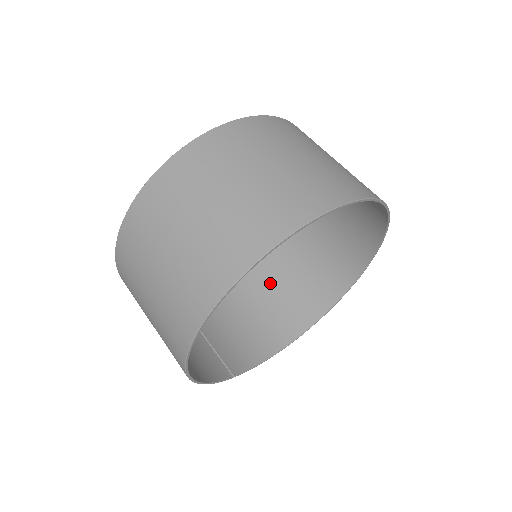
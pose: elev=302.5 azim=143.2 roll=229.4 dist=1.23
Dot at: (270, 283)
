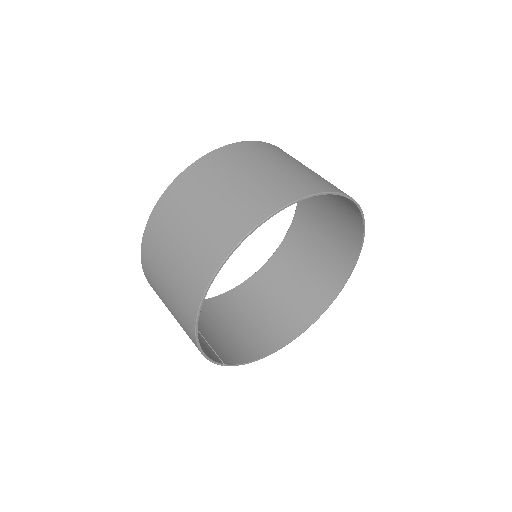
Dot at: (257, 305)
